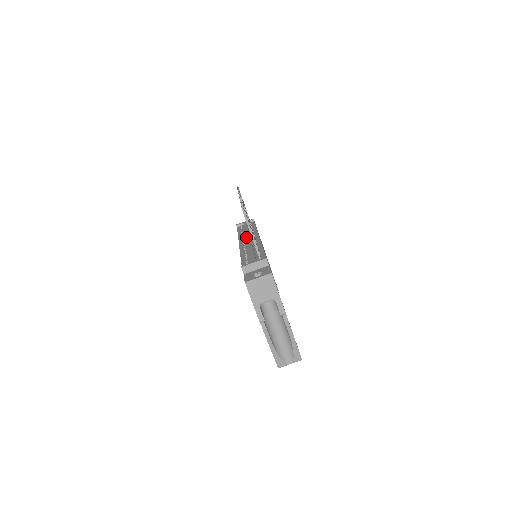
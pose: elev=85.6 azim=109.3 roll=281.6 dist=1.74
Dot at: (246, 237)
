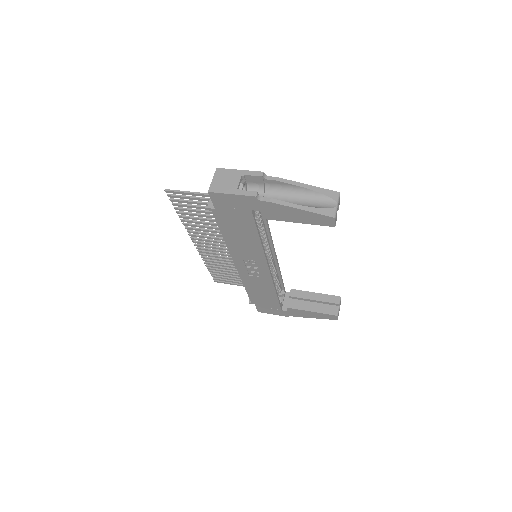
Dot at: occluded
